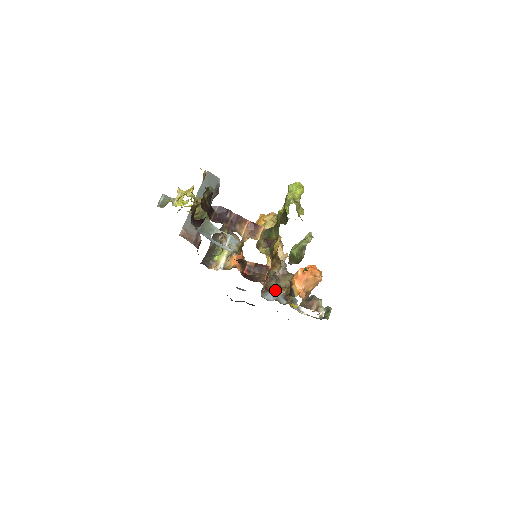
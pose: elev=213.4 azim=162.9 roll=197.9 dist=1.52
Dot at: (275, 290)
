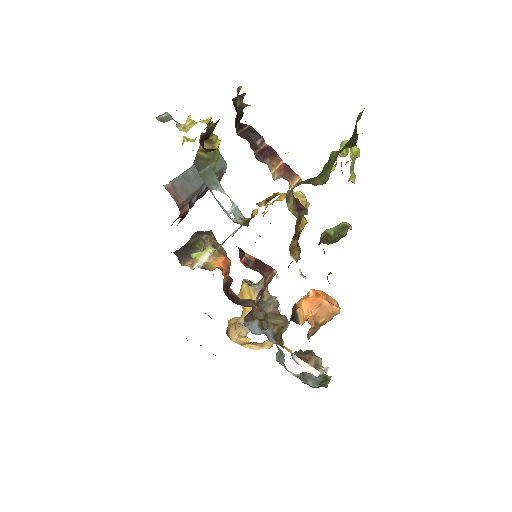
Dot at: (263, 323)
